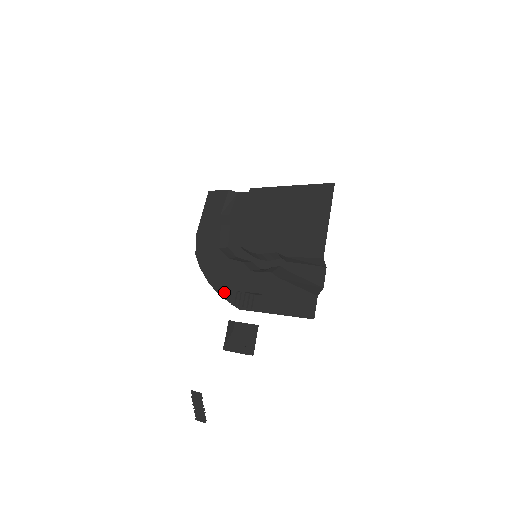
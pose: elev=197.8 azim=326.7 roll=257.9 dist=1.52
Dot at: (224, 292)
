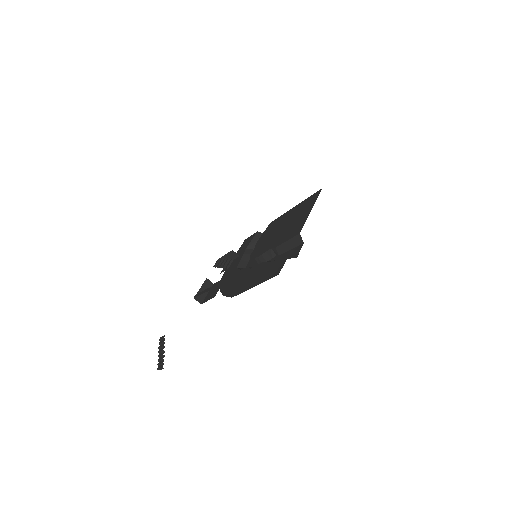
Dot at: (227, 292)
